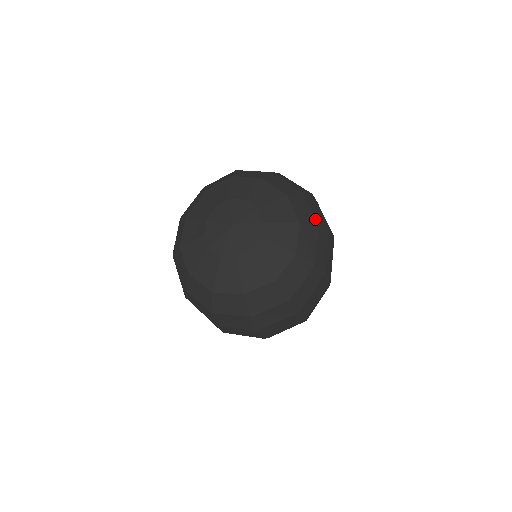
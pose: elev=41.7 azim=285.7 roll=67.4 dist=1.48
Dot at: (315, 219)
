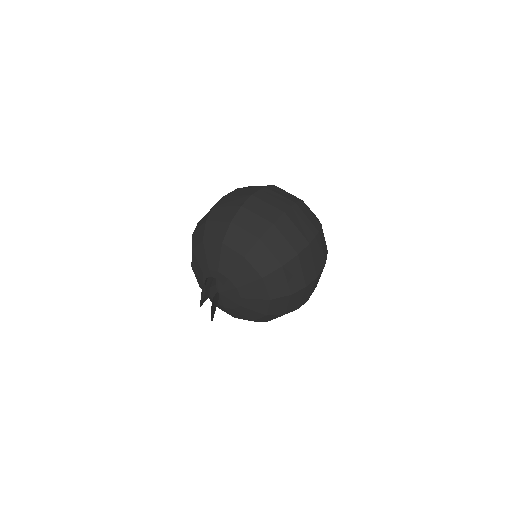
Dot at: occluded
